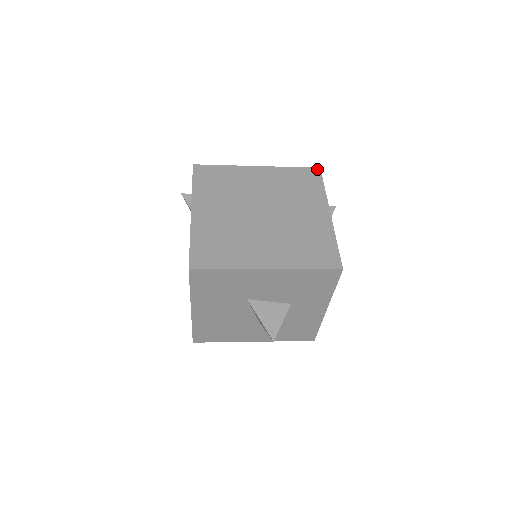
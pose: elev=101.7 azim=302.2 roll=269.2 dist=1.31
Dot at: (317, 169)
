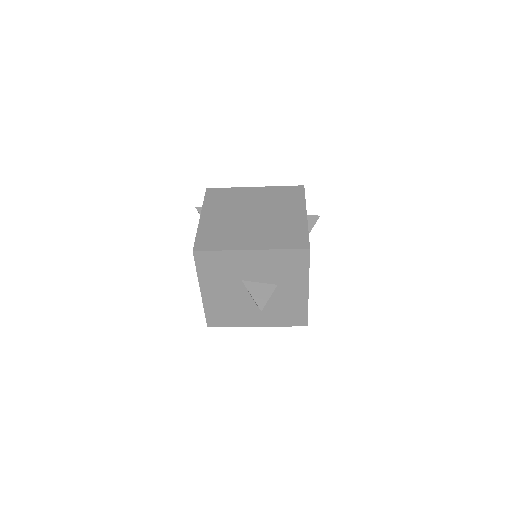
Dot at: (301, 186)
